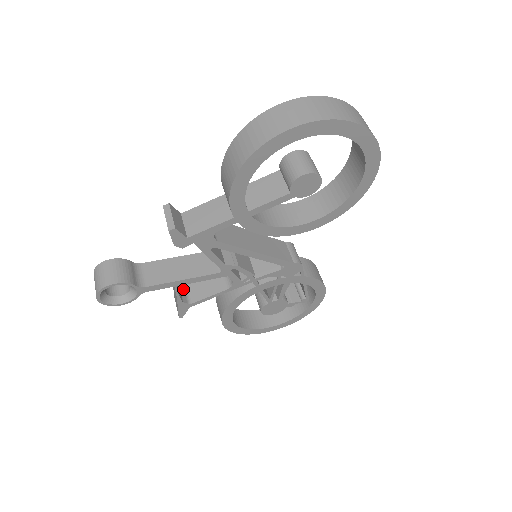
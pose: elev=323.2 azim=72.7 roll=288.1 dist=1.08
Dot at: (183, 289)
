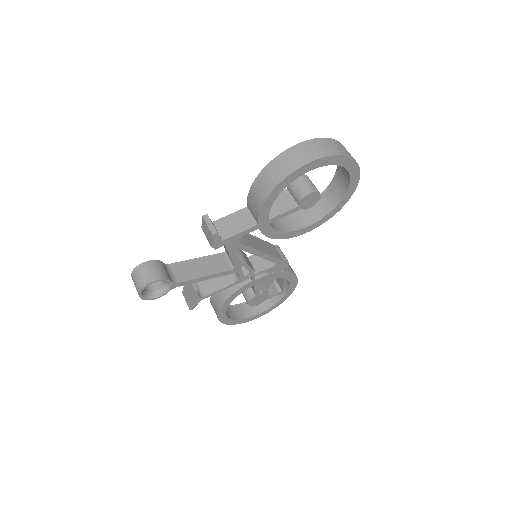
Dot at: occluded
